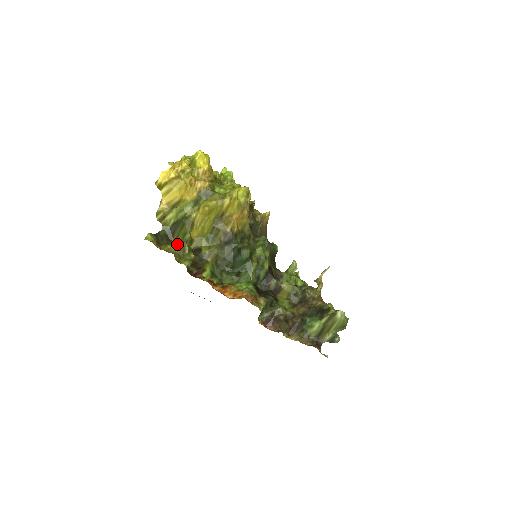
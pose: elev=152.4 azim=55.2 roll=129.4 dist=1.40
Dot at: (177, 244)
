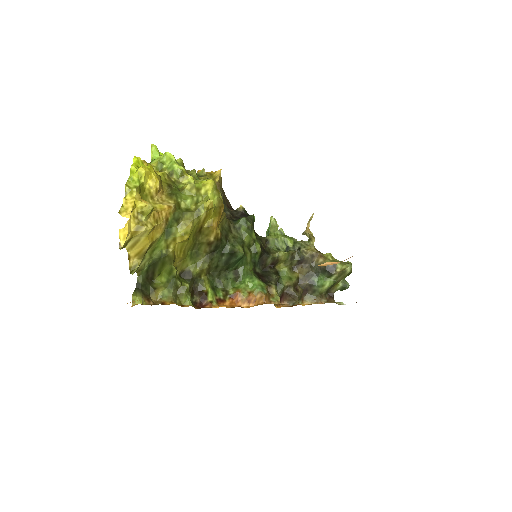
Dot at: (166, 285)
